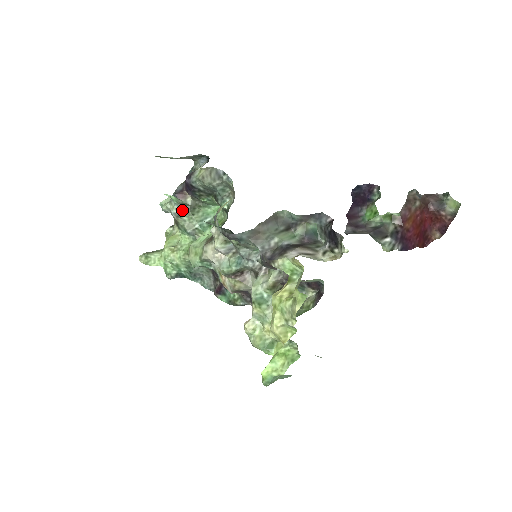
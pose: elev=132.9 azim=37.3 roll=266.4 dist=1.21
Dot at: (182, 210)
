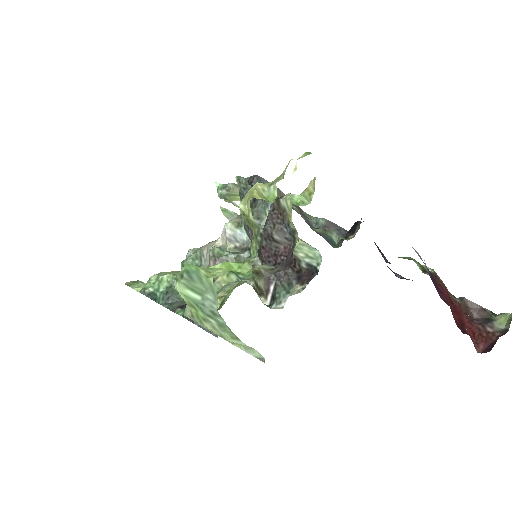
Dot at: occluded
